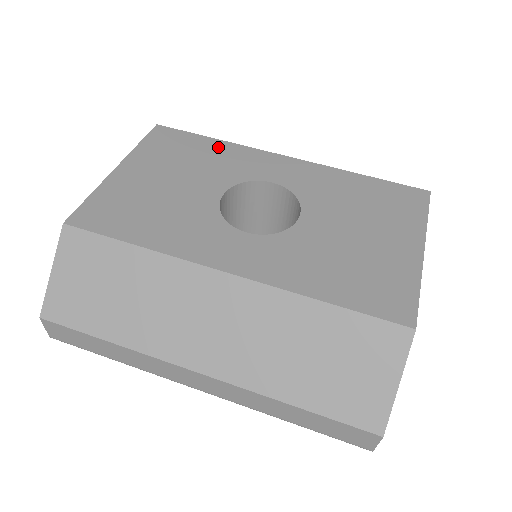
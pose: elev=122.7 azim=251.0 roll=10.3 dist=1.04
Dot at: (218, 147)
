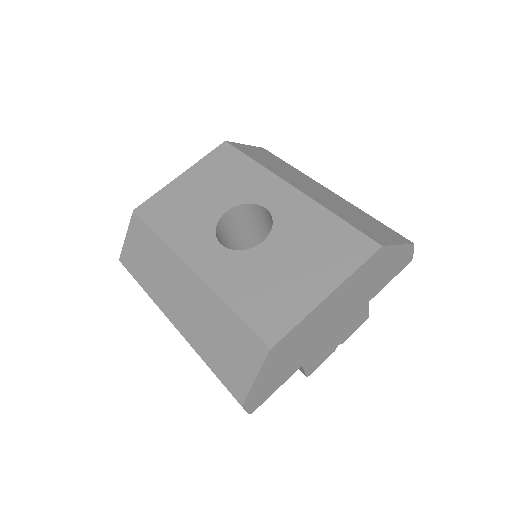
Dot at: (251, 169)
